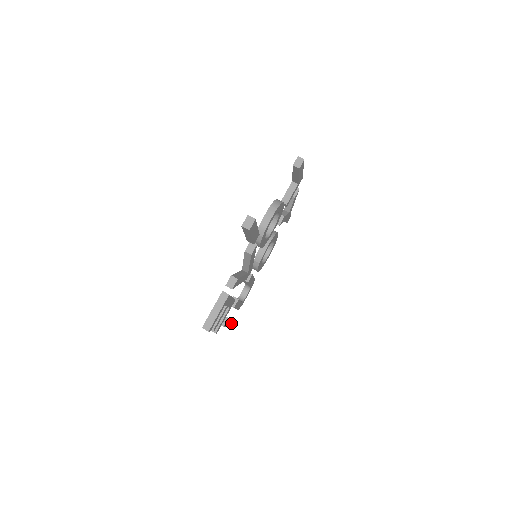
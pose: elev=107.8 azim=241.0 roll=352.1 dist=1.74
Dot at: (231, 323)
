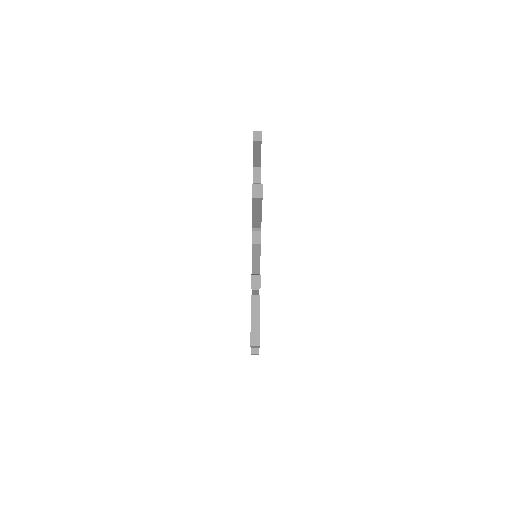
Dot at: occluded
